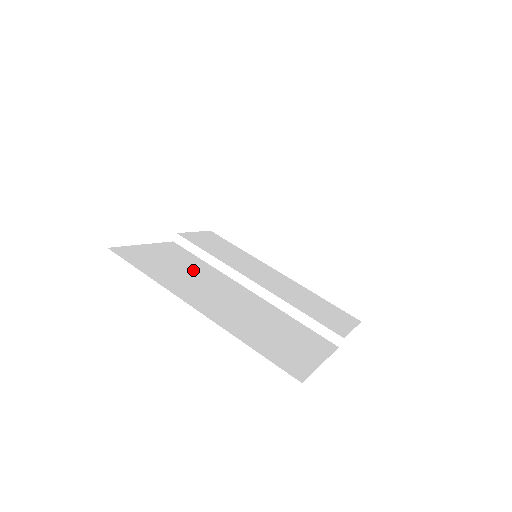
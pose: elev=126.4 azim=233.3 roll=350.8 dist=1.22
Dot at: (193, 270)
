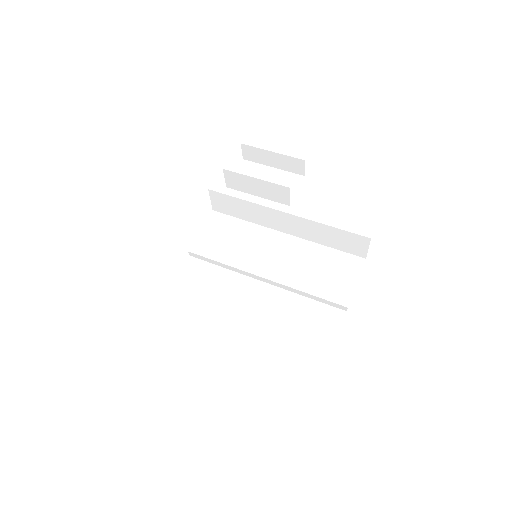
Dot at: (216, 293)
